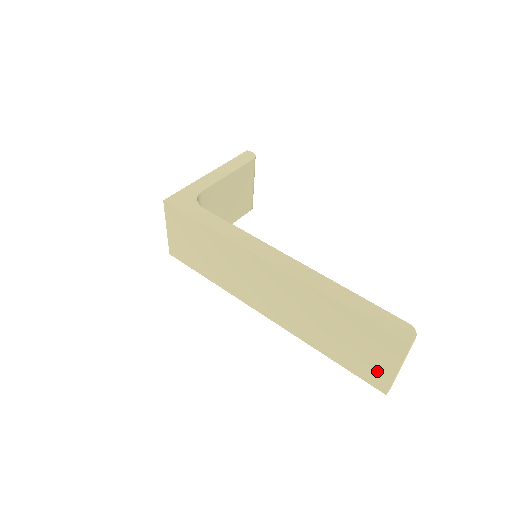
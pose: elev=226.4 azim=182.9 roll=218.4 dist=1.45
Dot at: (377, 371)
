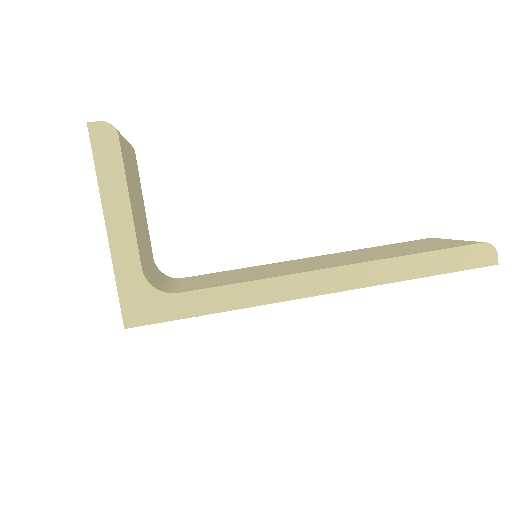
Dot at: occluded
